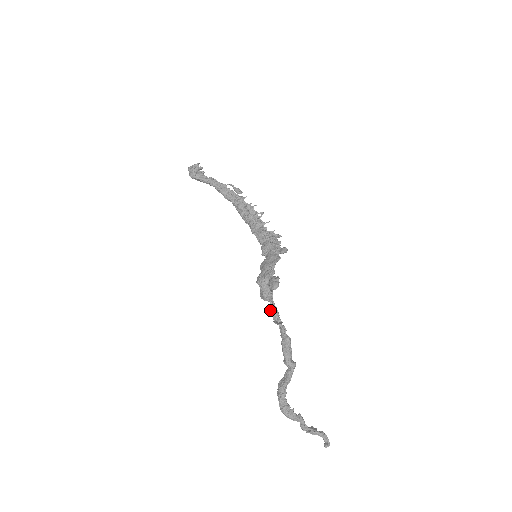
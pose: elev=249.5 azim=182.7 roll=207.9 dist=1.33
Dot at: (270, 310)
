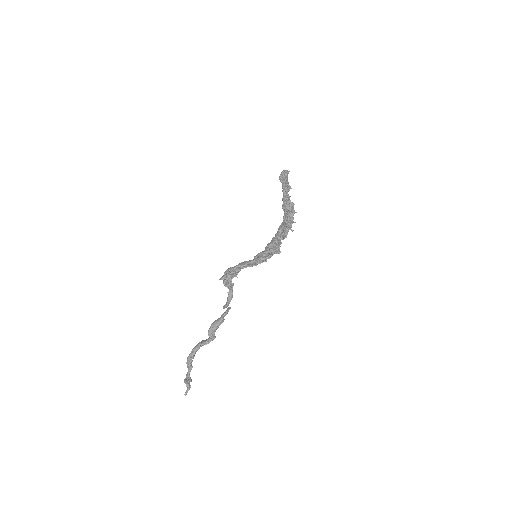
Dot at: (229, 295)
